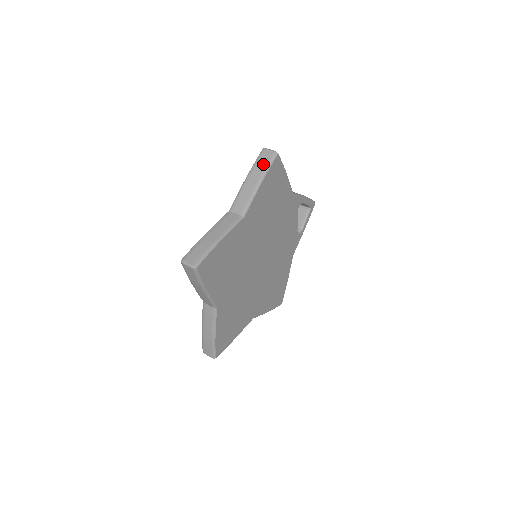
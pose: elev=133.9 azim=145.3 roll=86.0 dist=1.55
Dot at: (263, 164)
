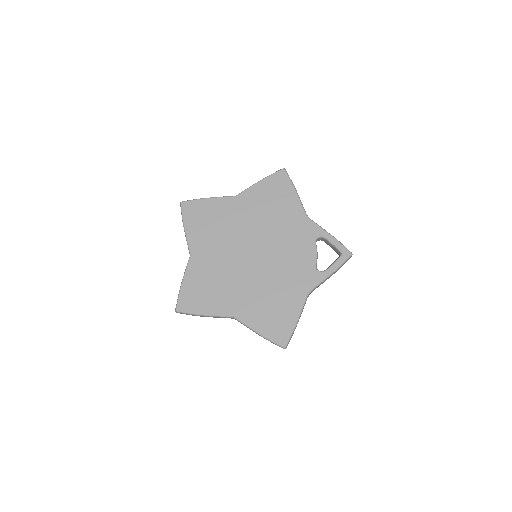
Dot at: occluded
